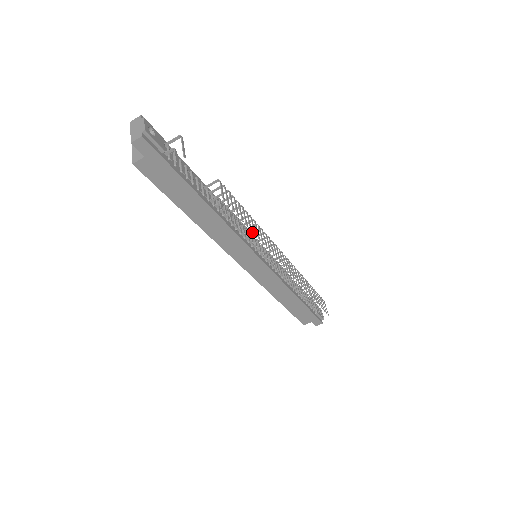
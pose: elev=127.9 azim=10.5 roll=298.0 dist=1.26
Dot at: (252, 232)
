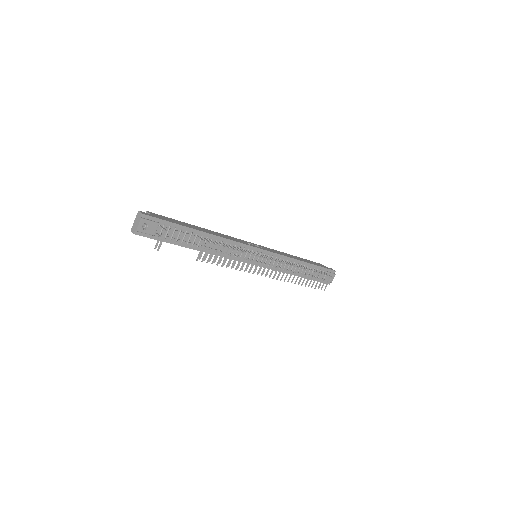
Dot at: (247, 251)
